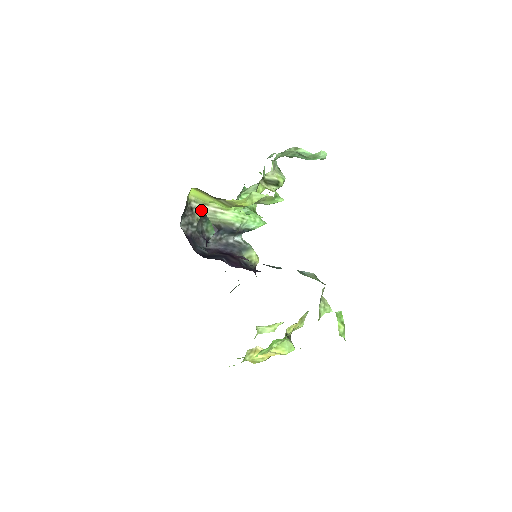
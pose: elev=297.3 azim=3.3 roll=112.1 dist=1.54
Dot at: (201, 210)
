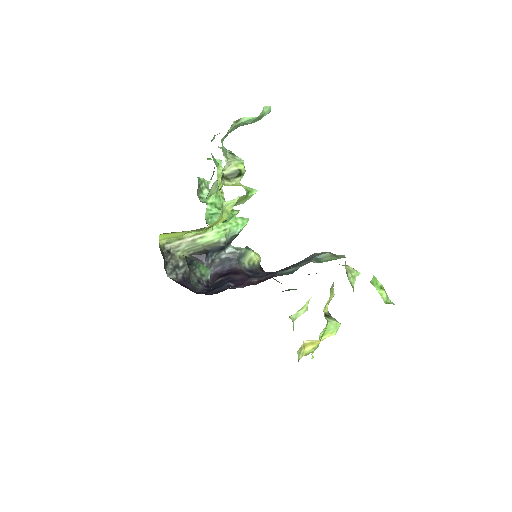
Dot at: (178, 246)
